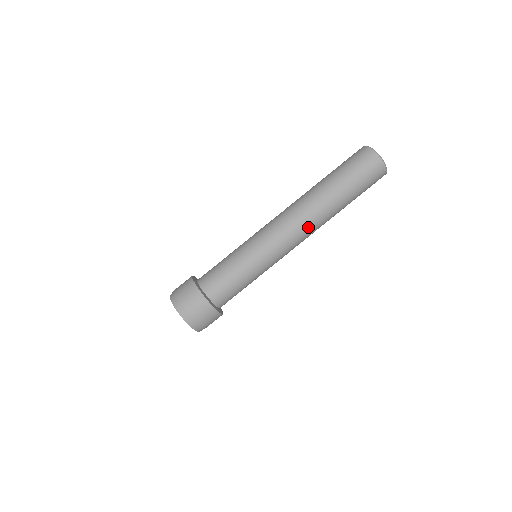
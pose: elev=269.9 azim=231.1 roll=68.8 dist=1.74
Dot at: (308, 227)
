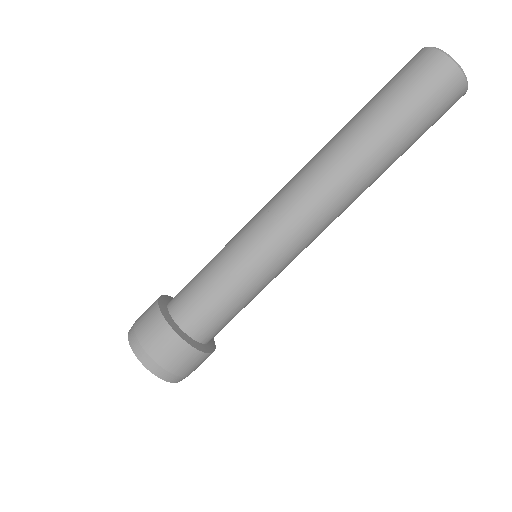
Dot at: (343, 210)
